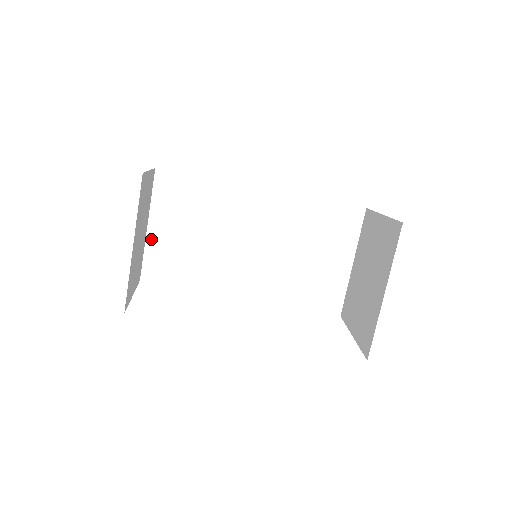
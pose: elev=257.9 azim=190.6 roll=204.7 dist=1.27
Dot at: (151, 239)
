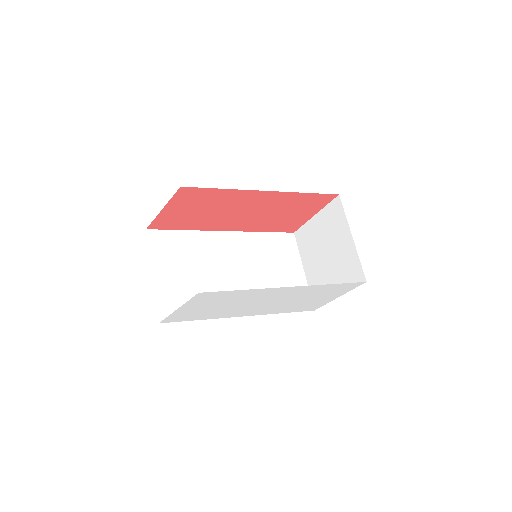
Dot at: (158, 285)
